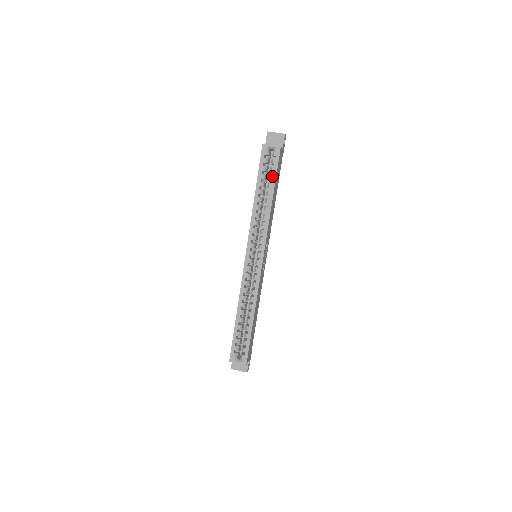
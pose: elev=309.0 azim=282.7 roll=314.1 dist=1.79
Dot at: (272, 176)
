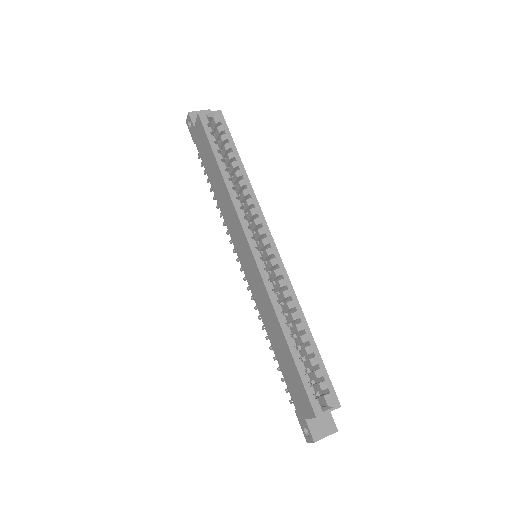
Dot at: (229, 144)
